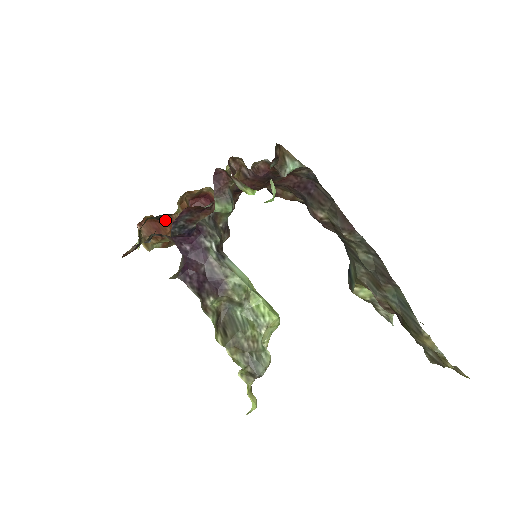
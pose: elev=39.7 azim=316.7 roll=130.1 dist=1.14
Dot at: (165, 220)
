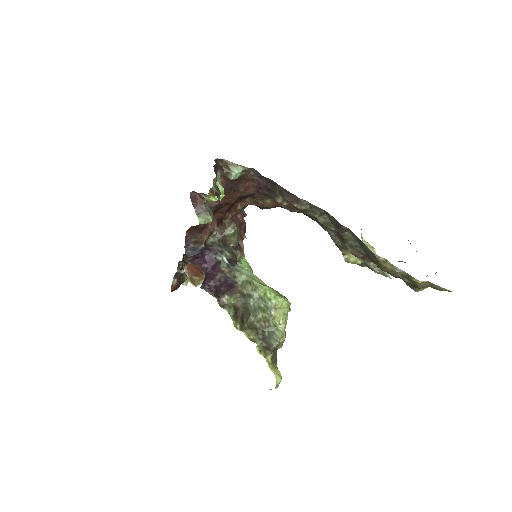
Dot at: occluded
